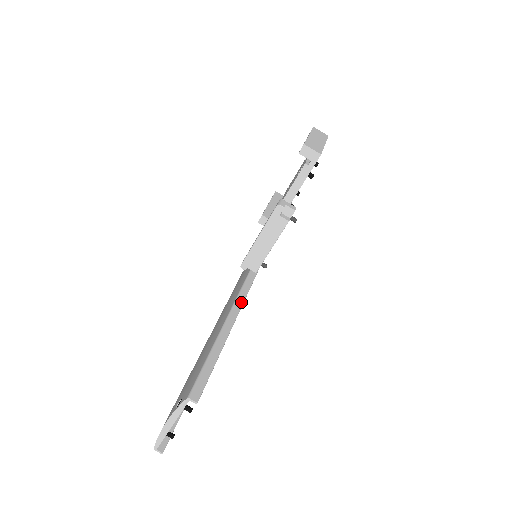
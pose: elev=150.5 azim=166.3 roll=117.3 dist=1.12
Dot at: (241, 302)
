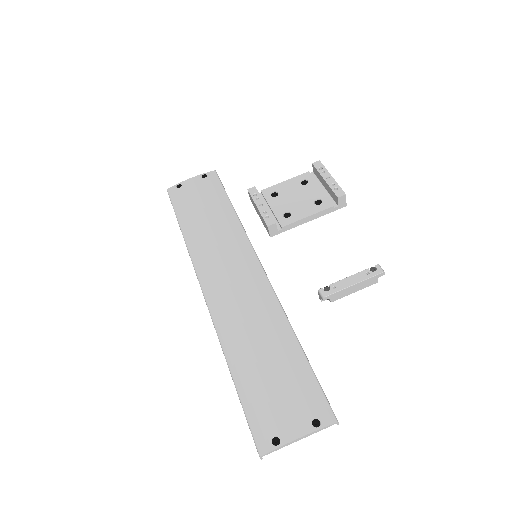
Dot at: (286, 315)
